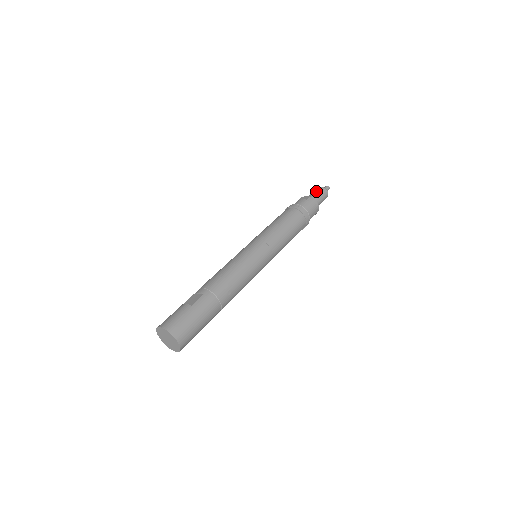
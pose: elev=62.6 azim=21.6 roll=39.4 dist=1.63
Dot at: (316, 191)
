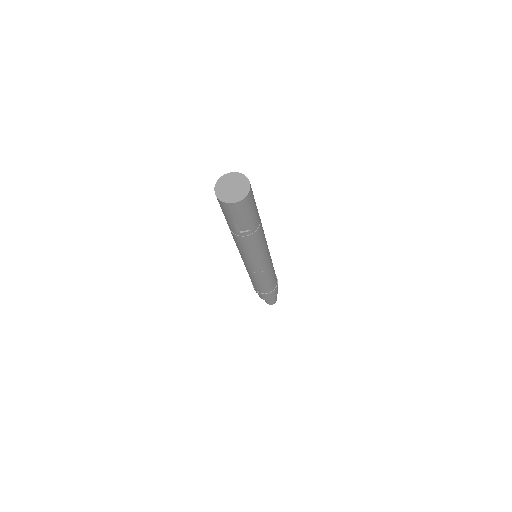
Dot at: occluded
